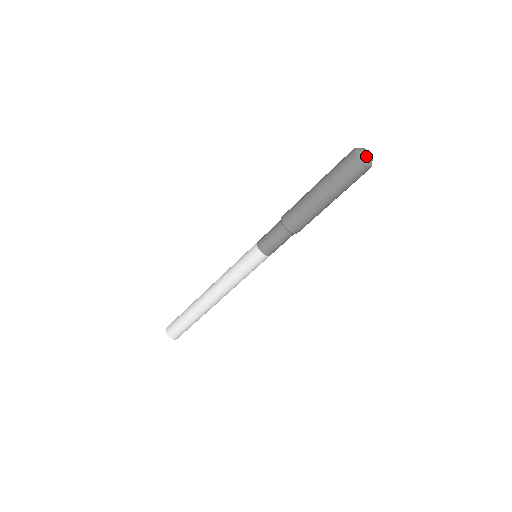
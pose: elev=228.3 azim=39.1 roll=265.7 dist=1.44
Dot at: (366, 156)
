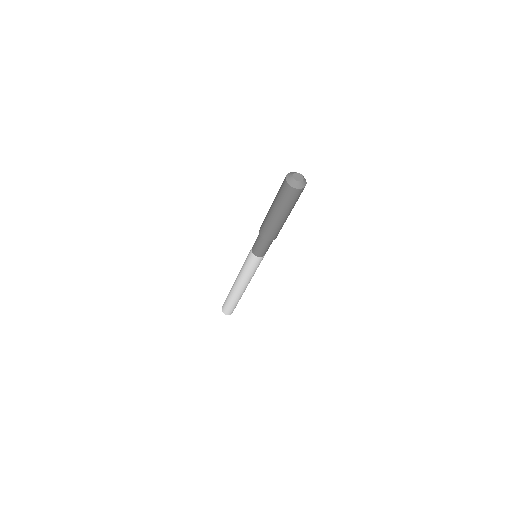
Dot at: (291, 177)
